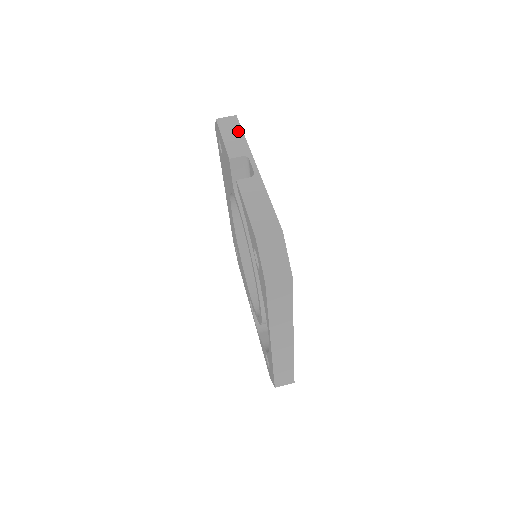
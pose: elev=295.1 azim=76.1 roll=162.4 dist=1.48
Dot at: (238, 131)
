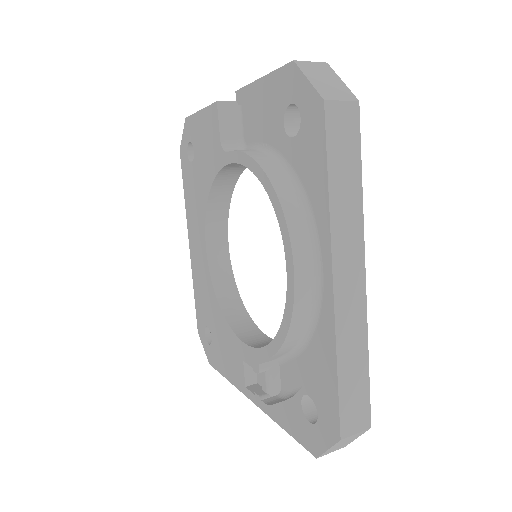
Dot at: occluded
